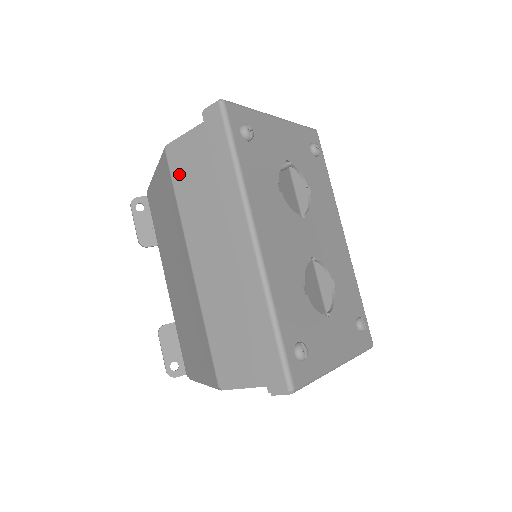
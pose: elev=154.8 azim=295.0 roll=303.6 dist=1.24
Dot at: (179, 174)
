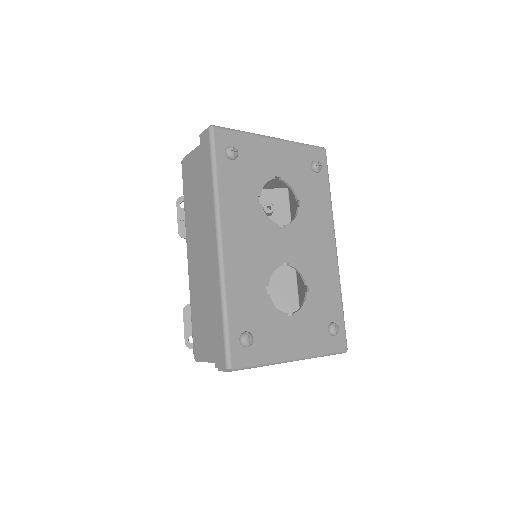
Dot at: (187, 182)
